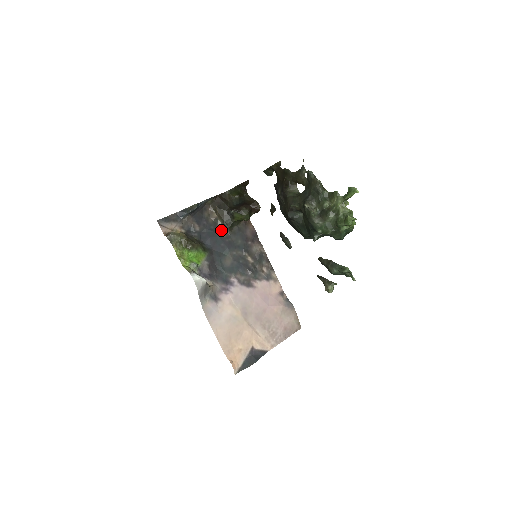
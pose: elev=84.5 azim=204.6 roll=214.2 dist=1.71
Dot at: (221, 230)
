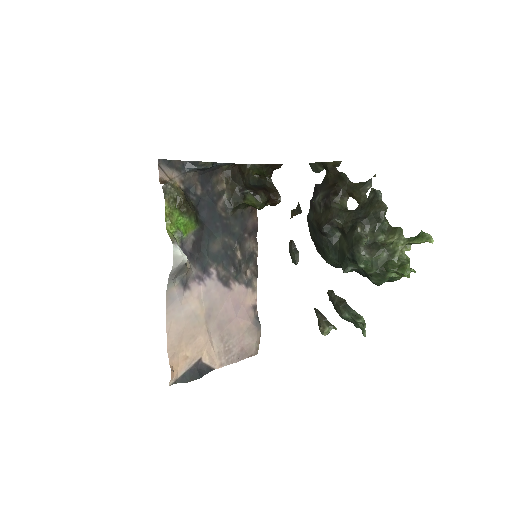
Dot at: (223, 206)
